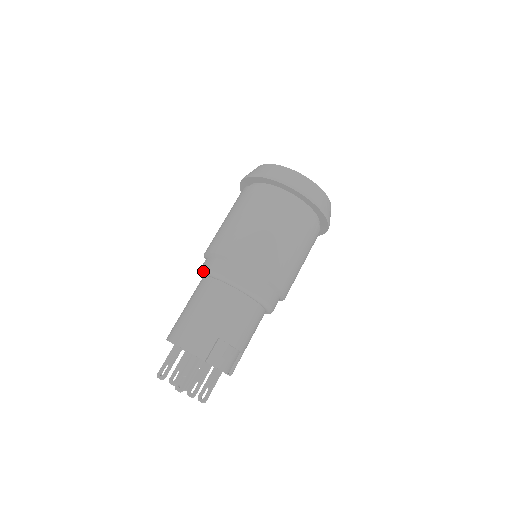
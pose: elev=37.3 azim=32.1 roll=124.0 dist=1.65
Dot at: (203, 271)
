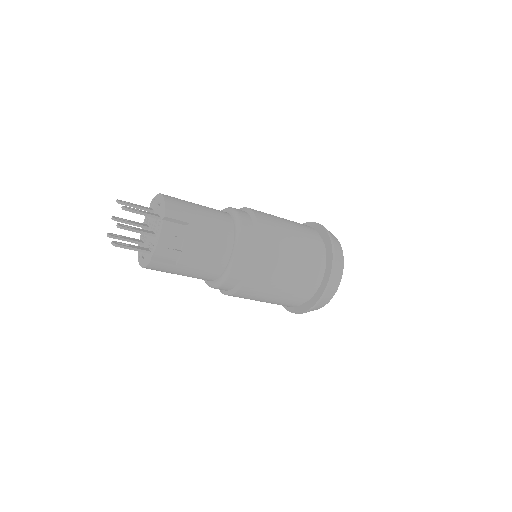
Dot at: occluded
